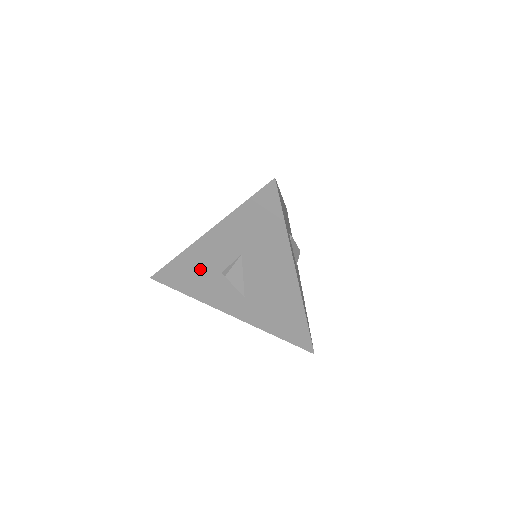
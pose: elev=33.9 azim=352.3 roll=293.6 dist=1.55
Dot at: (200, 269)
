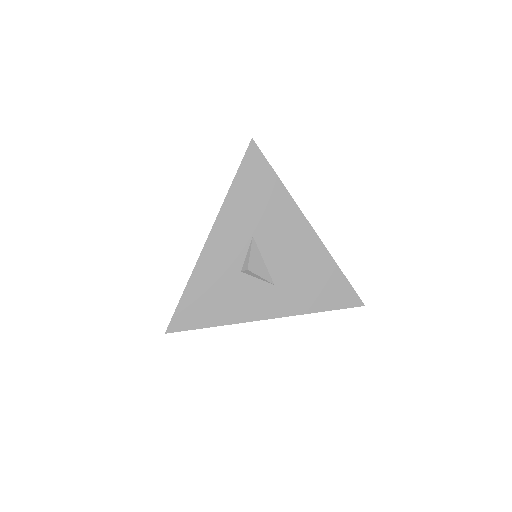
Dot at: (217, 282)
